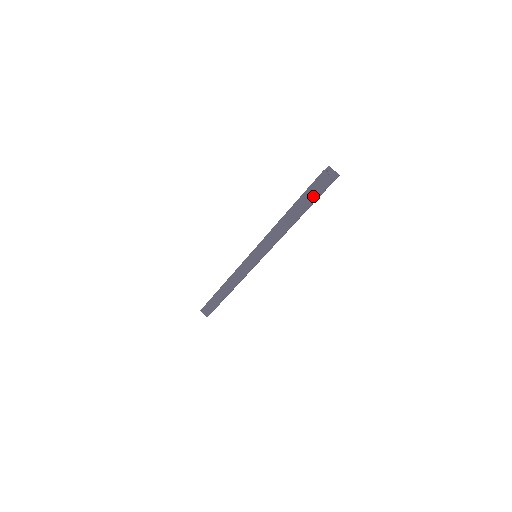
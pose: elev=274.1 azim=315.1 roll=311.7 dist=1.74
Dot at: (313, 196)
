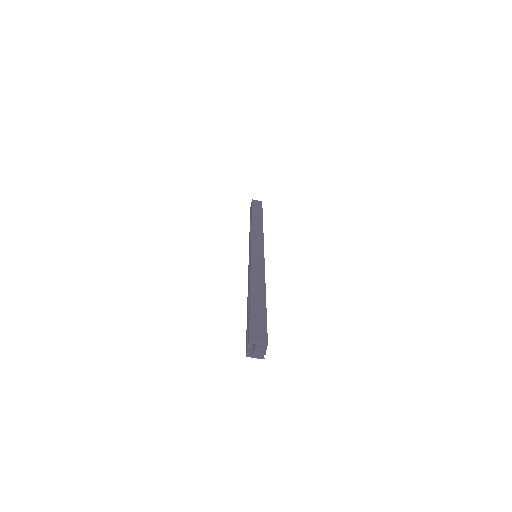
Dot at: occluded
